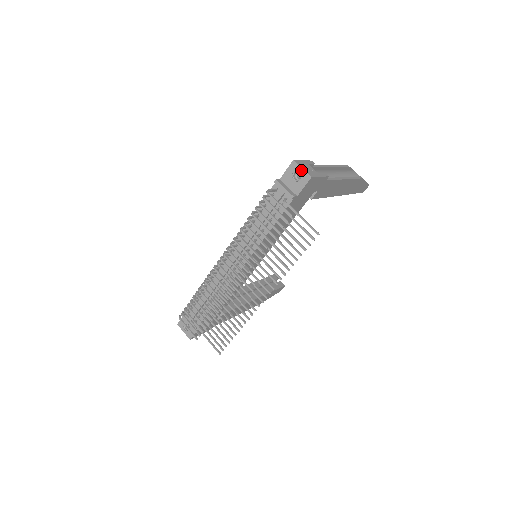
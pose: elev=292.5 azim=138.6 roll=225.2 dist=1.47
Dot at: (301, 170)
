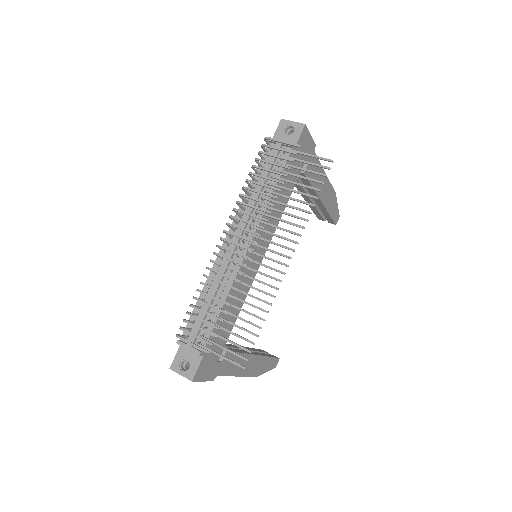
Dot at: (292, 123)
